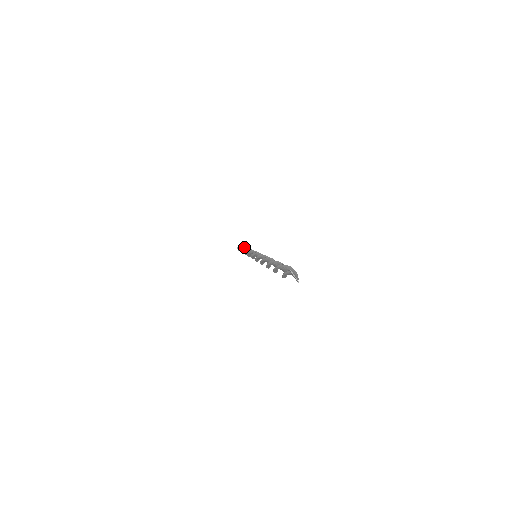
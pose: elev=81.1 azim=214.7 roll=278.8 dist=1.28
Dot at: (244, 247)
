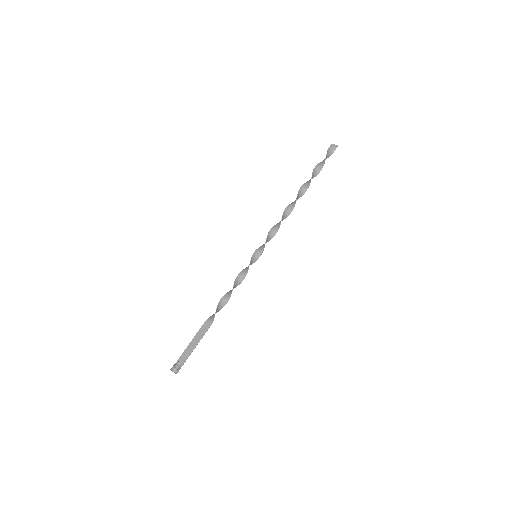
Dot at: occluded
